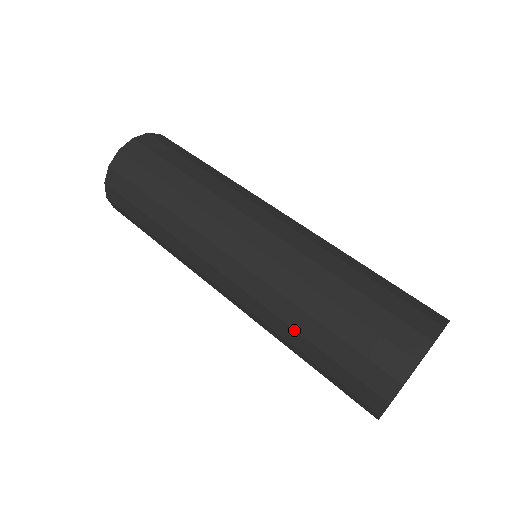
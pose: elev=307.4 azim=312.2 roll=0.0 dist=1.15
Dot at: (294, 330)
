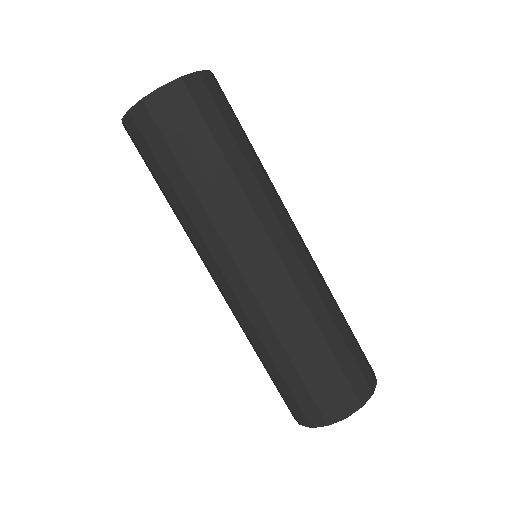
Dot at: (284, 349)
